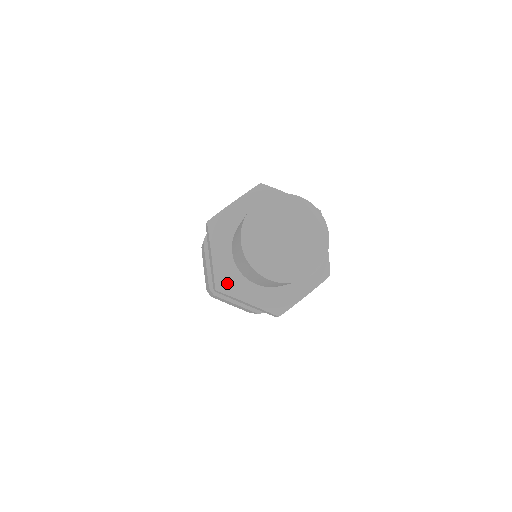
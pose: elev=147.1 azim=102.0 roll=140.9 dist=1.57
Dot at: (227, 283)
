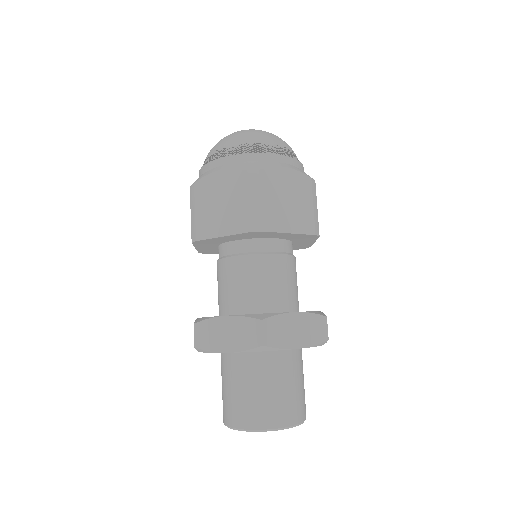
Dot at: occluded
